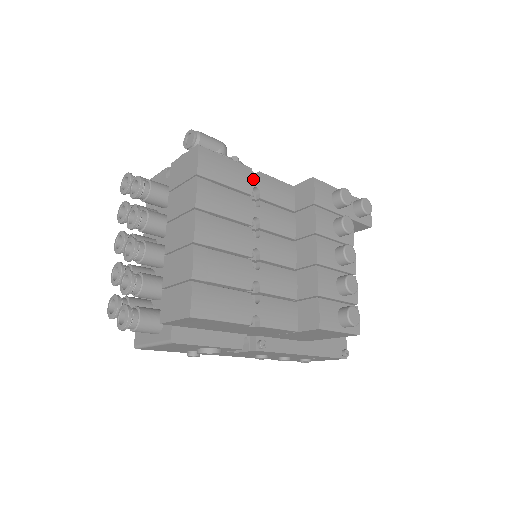
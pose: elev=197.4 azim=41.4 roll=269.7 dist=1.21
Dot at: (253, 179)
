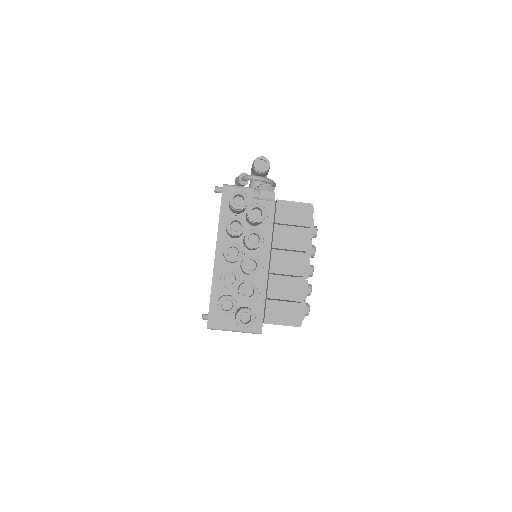
Dot at: occluded
